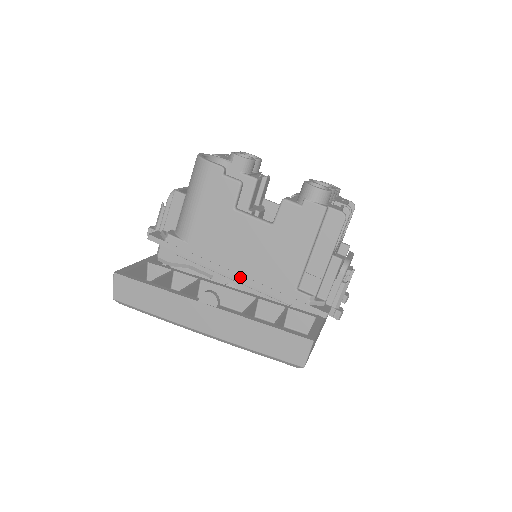
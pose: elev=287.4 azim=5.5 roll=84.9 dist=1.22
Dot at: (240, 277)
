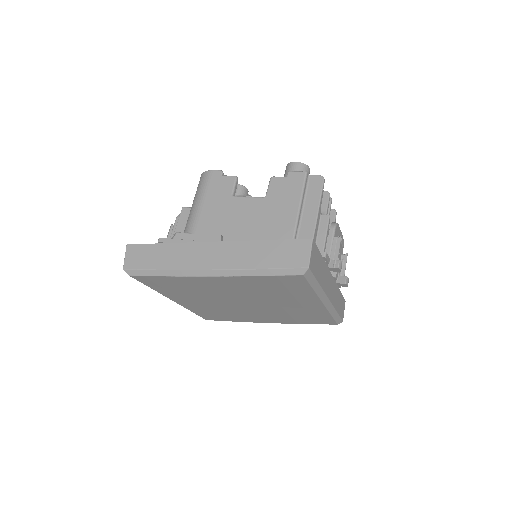
Dot at: occluded
